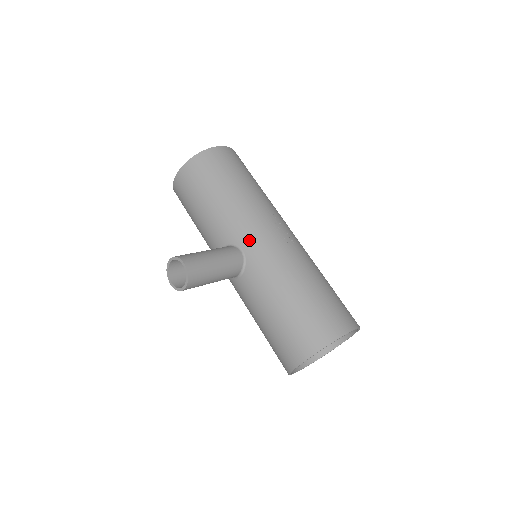
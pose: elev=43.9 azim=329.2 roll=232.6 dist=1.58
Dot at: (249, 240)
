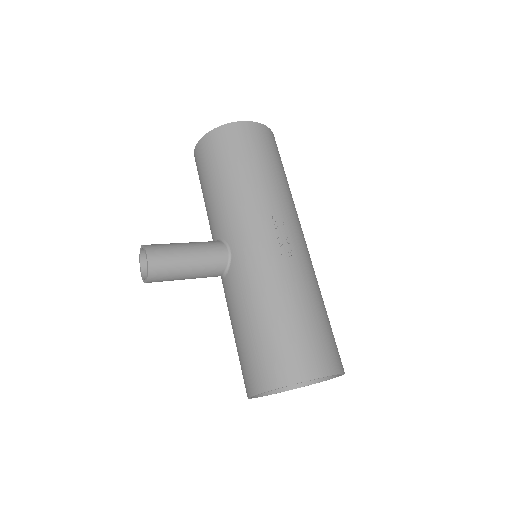
Dot at: (239, 240)
